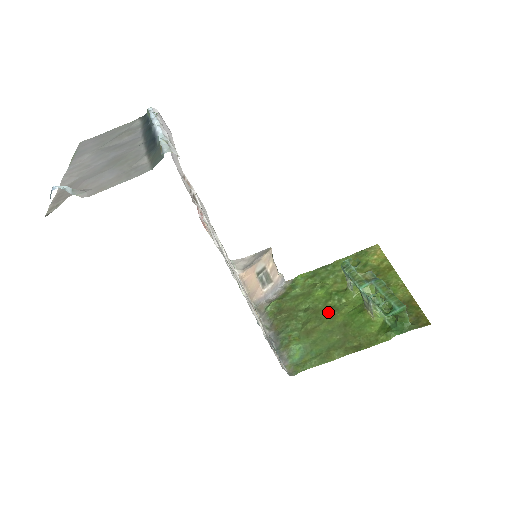
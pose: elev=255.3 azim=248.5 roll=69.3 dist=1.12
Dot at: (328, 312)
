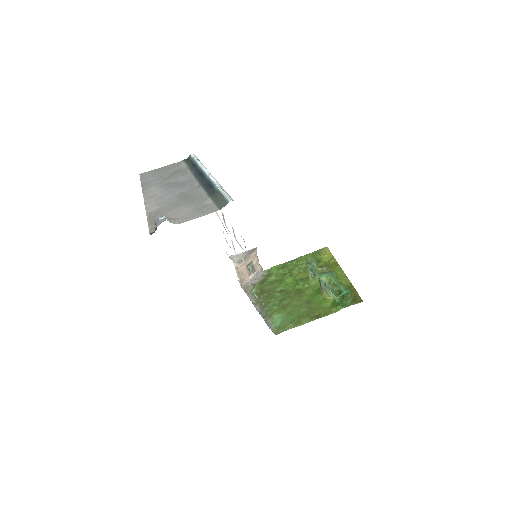
Dot at: (297, 293)
